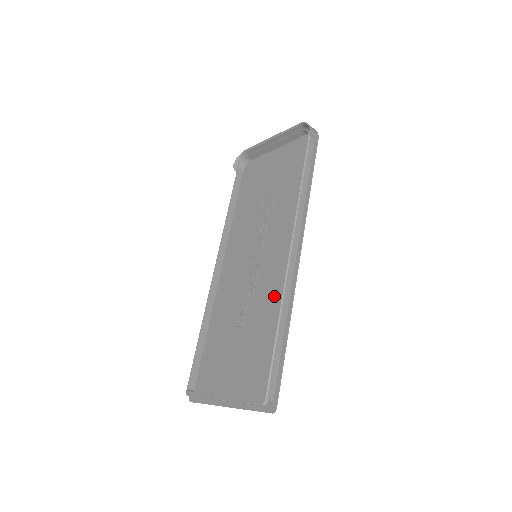
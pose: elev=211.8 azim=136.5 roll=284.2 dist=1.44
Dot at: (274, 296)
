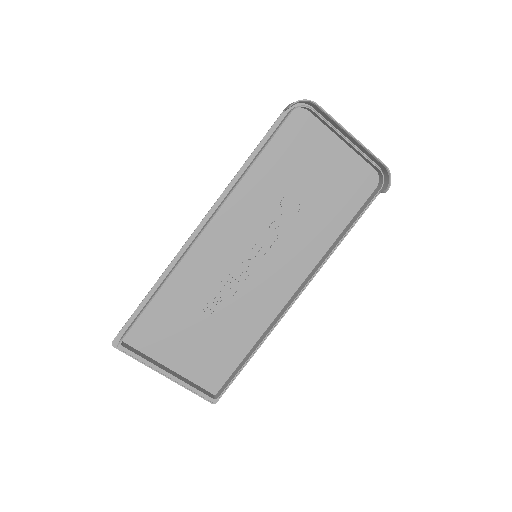
Dot at: (256, 315)
